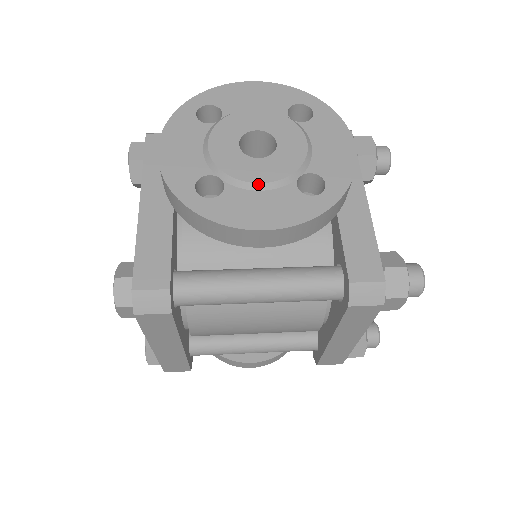
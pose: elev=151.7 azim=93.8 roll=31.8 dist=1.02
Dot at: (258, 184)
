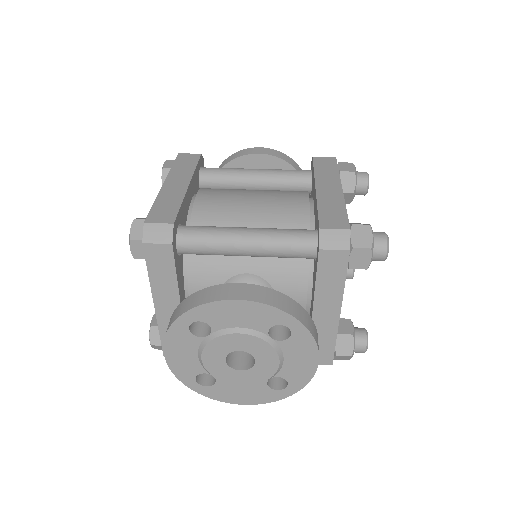
Dot at: (239, 385)
